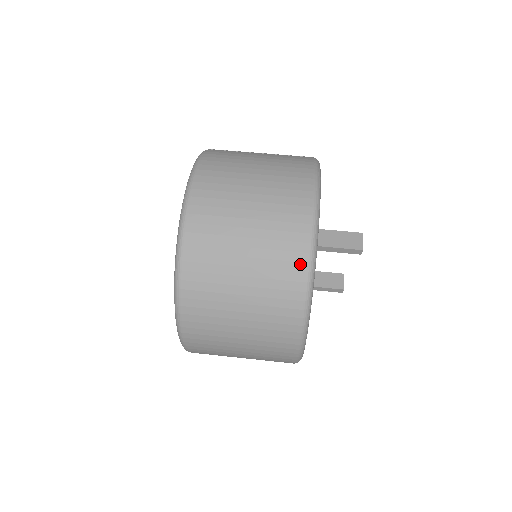
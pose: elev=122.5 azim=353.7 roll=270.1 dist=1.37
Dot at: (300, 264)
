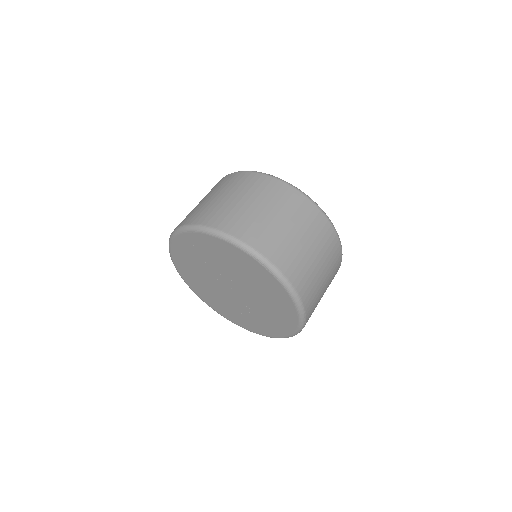
Dot at: (278, 184)
